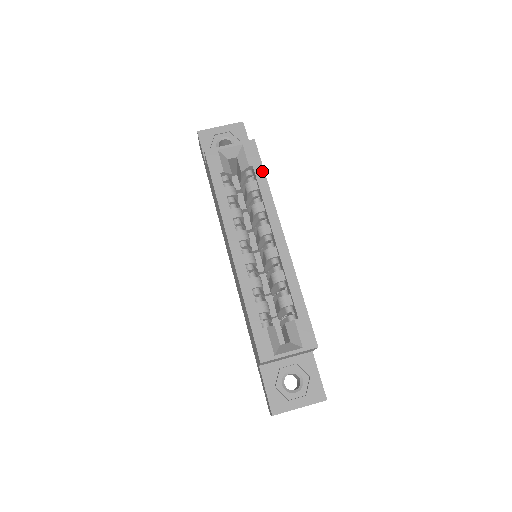
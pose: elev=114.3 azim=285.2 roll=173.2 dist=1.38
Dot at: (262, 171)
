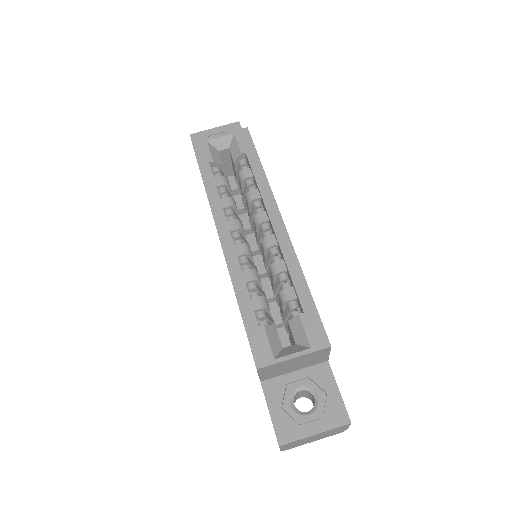
Dot at: (256, 157)
